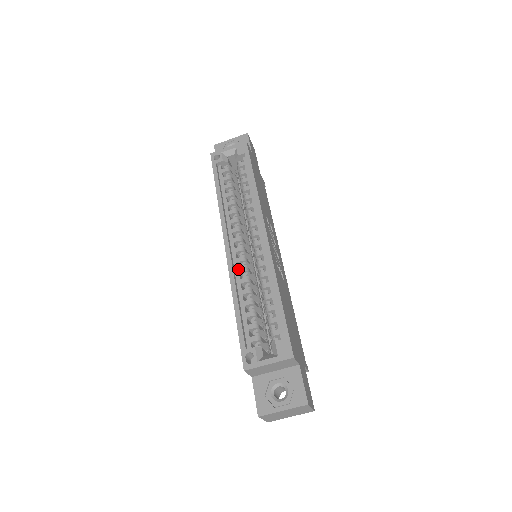
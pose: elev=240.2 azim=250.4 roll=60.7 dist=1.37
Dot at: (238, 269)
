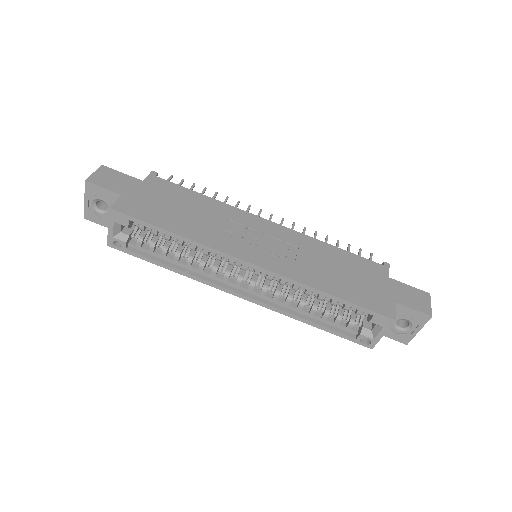
Dot at: (273, 300)
